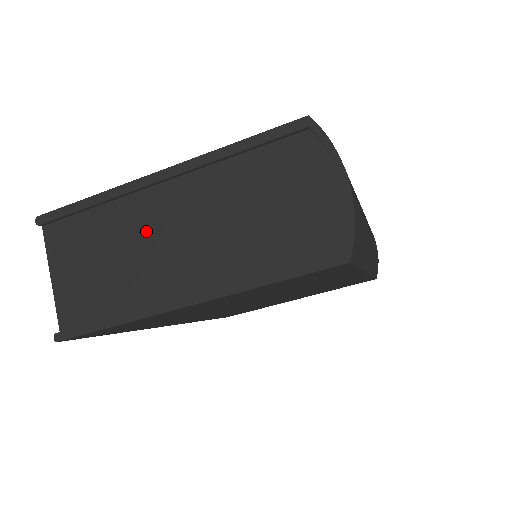
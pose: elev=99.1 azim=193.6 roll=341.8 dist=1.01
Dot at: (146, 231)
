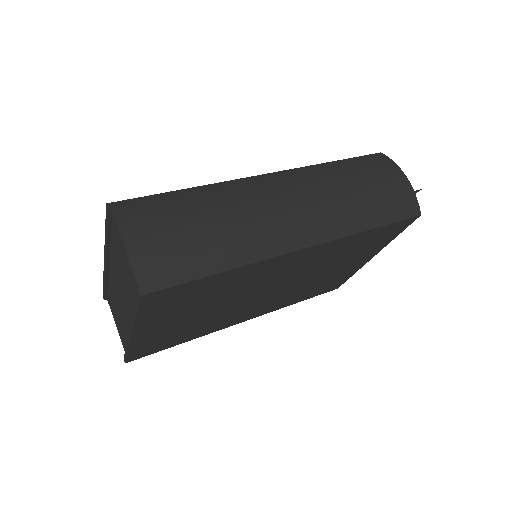
Dot at: (117, 294)
